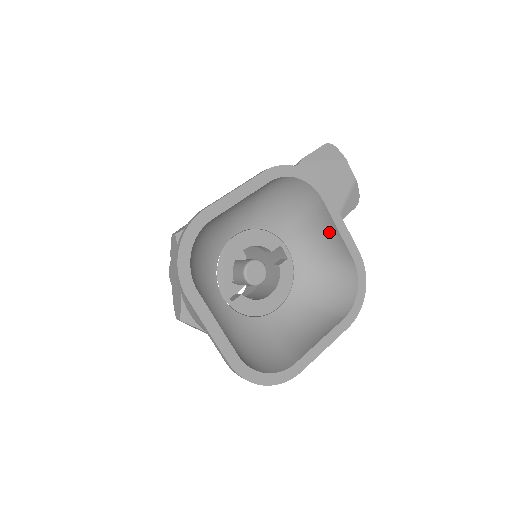
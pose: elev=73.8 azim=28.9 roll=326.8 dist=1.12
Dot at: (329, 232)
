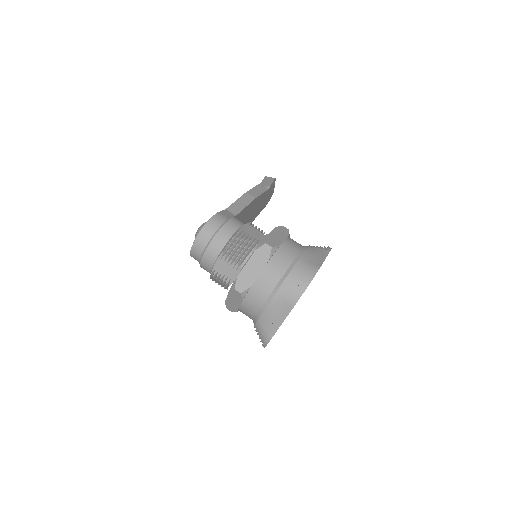
Dot at: occluded
